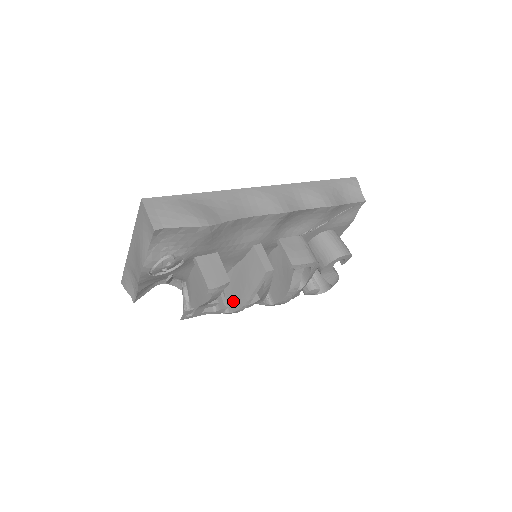
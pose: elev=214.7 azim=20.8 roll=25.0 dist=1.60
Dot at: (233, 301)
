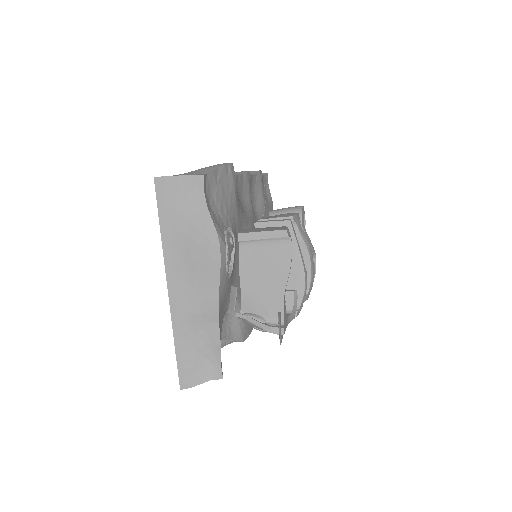
Dot at: occluded
